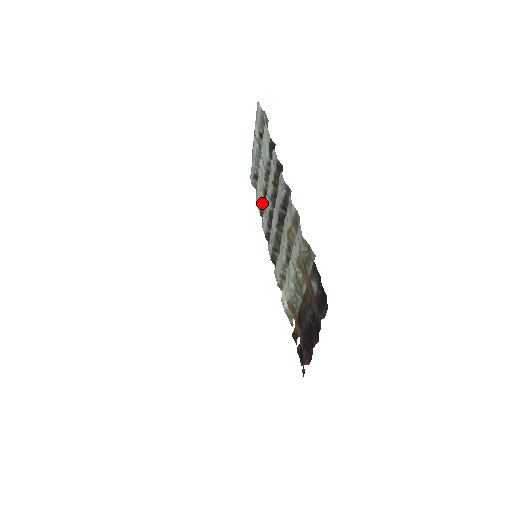
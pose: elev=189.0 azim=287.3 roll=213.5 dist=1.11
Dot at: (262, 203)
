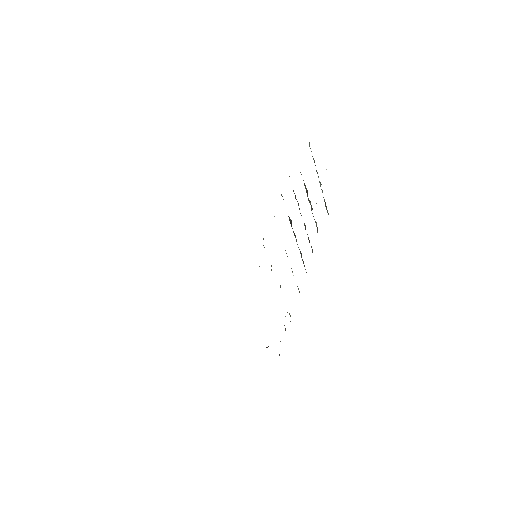
Dot at: occluded
